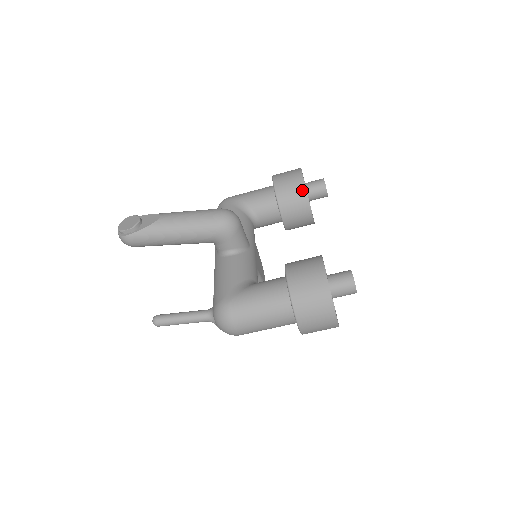
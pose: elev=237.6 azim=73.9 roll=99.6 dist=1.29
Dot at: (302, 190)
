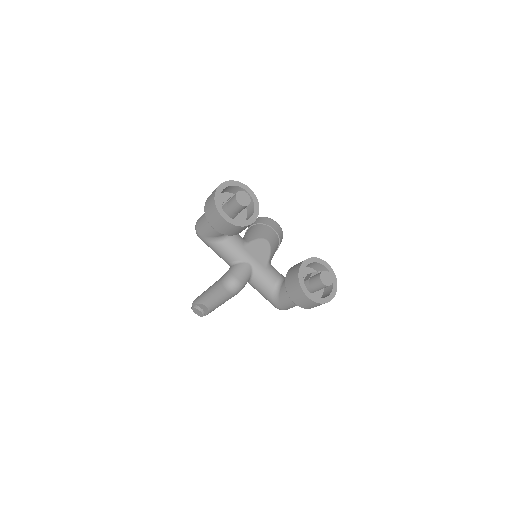
Dot at: (238, 228)
